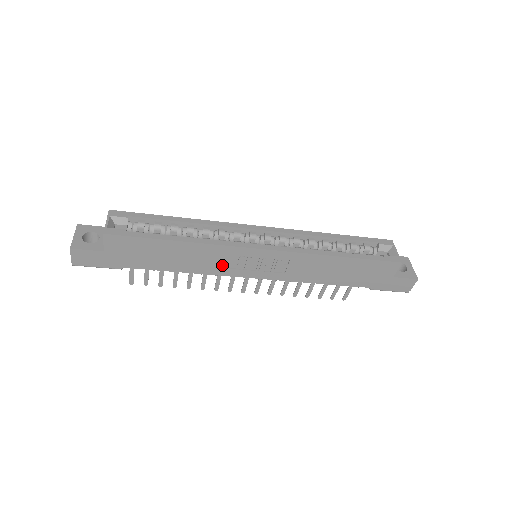
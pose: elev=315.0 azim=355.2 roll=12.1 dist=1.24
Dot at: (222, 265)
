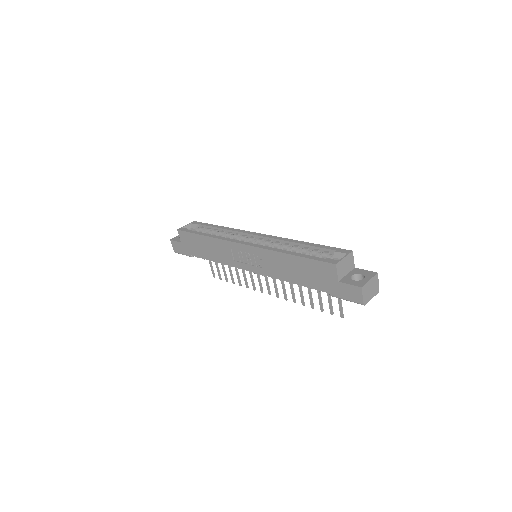
Dot at: (230, 257)
